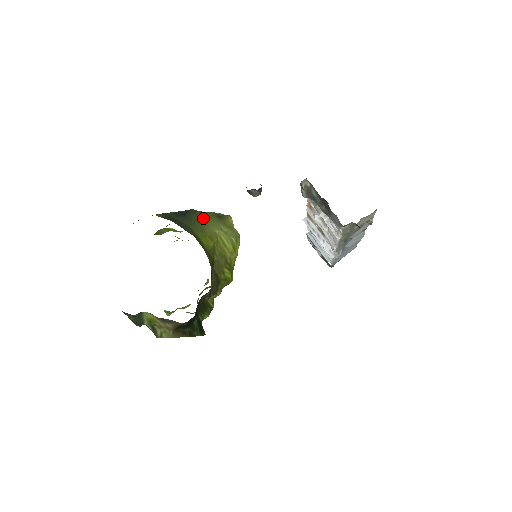
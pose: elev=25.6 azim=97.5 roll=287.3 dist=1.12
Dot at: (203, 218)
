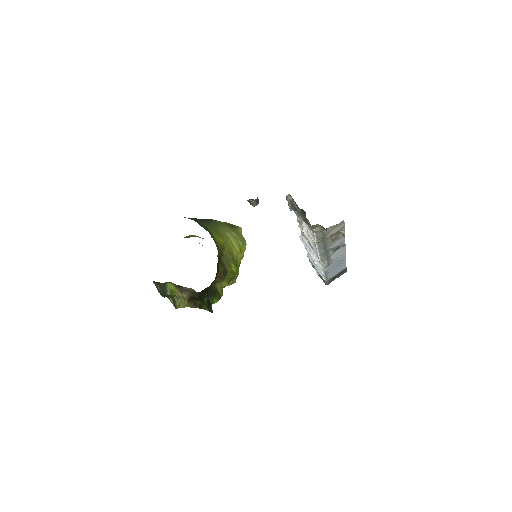
Dot at: (218, 224)
